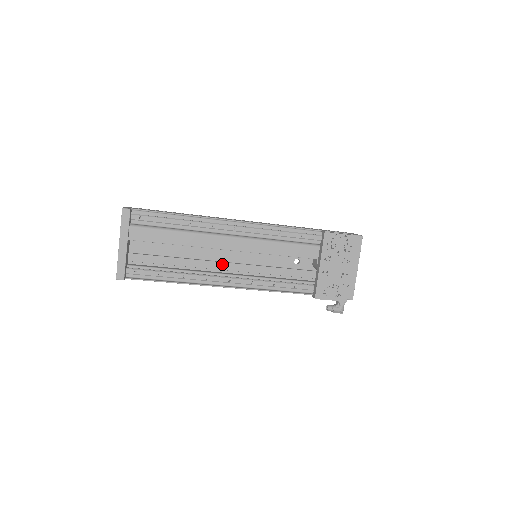
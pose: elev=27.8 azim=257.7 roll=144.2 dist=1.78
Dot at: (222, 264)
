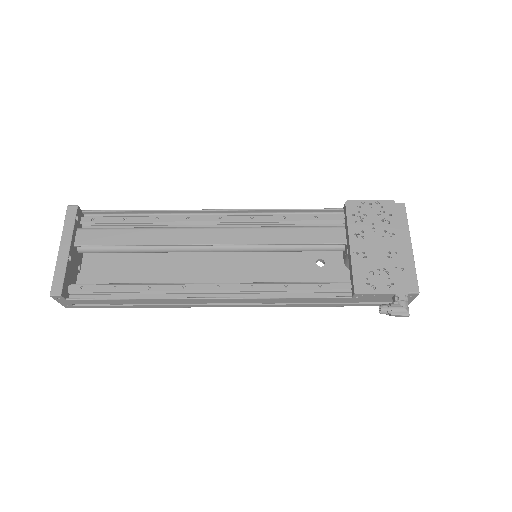
Dot at: (209, 275)
